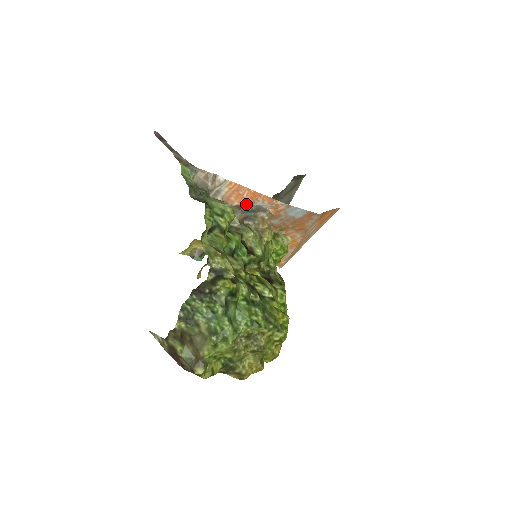
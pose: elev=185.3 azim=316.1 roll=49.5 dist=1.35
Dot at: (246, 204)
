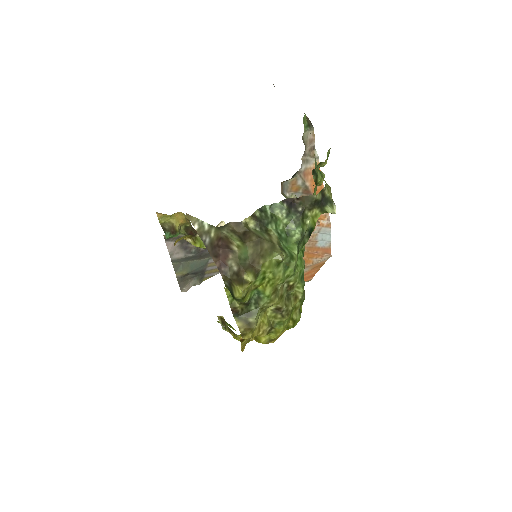
Dot at: (312, 192)
